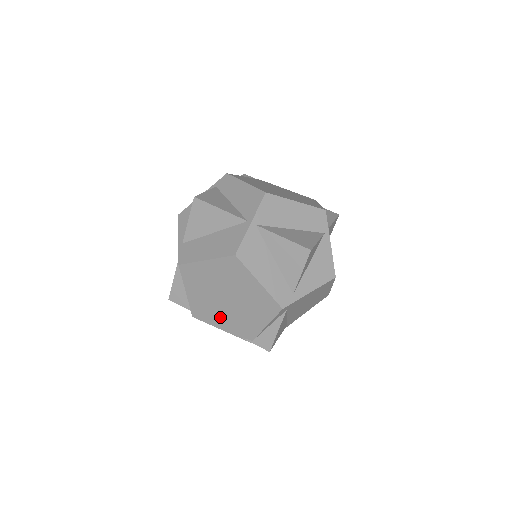
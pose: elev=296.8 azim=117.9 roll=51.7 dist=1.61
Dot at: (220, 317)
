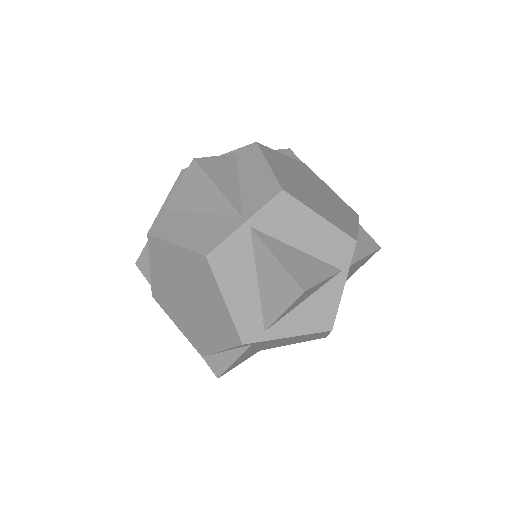
Dot at: (178, 313)
